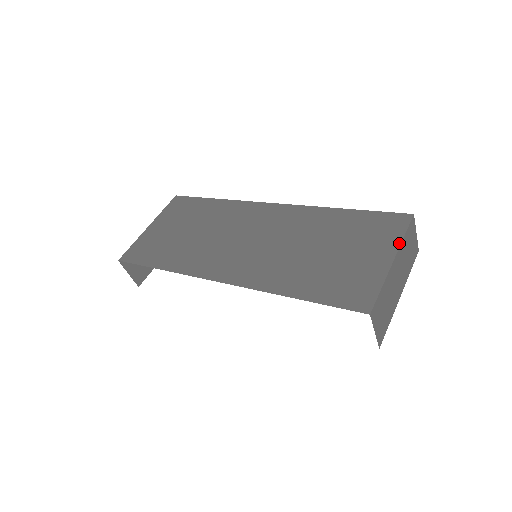
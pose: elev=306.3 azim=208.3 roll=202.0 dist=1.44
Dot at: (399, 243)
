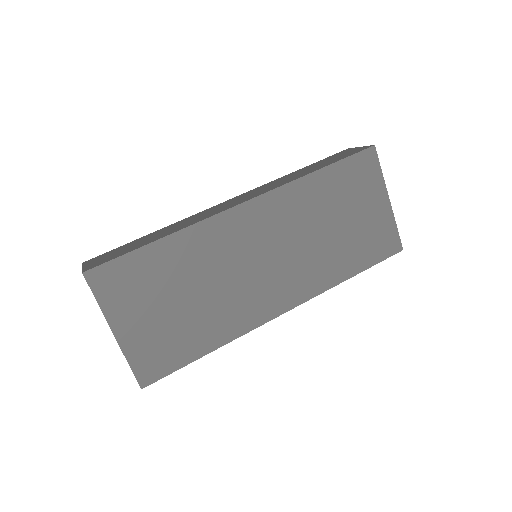
Dot at: (384, 182)
